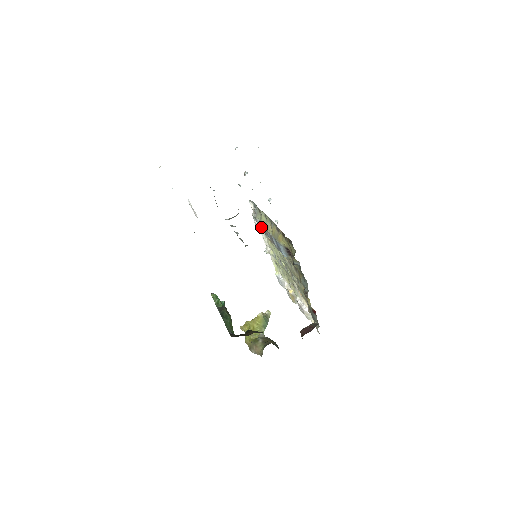
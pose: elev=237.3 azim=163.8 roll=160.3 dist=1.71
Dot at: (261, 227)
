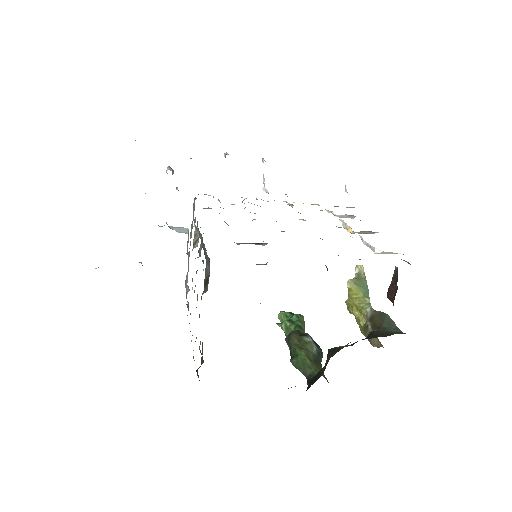
Dot at: occluded
